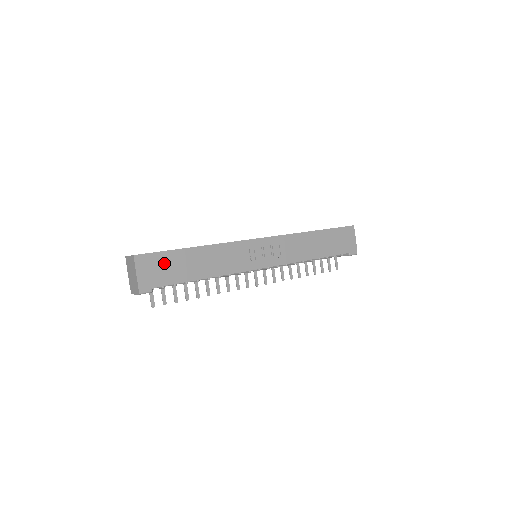
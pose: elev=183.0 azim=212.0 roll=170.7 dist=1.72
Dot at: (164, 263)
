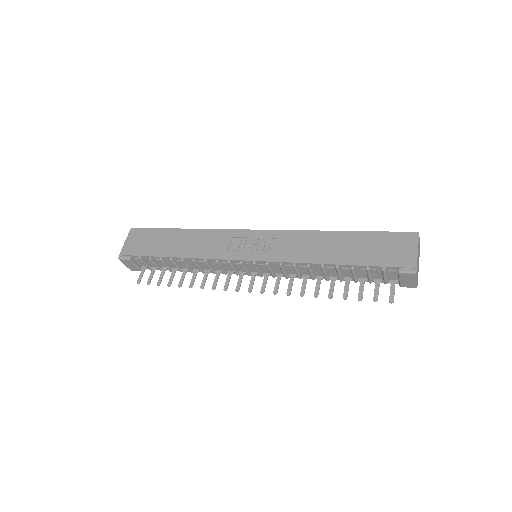
Dot at: (150, 238)
